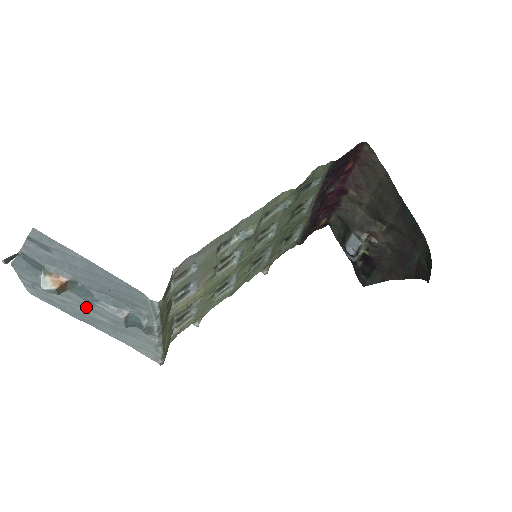
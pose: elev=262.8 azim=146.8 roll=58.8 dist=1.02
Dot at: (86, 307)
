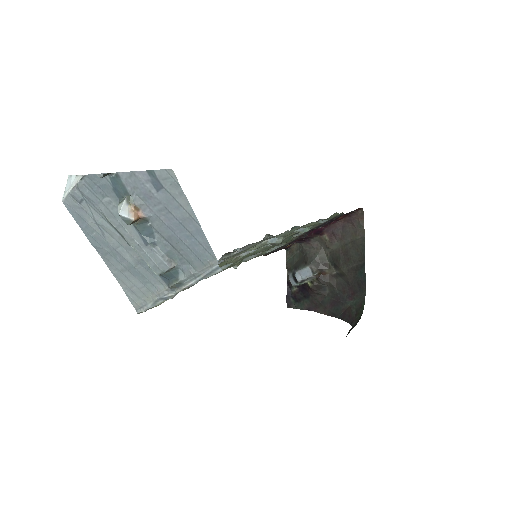
Dot at: (129, 242)
